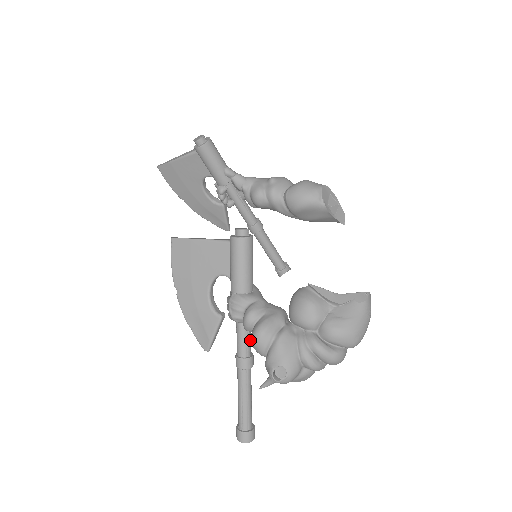
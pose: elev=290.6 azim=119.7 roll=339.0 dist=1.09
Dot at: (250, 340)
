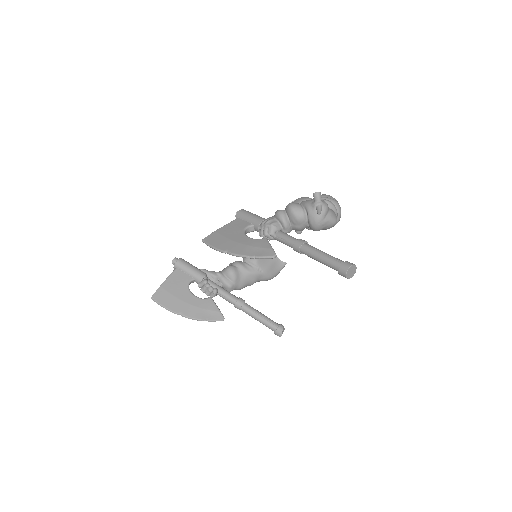
Dot at: occluded
